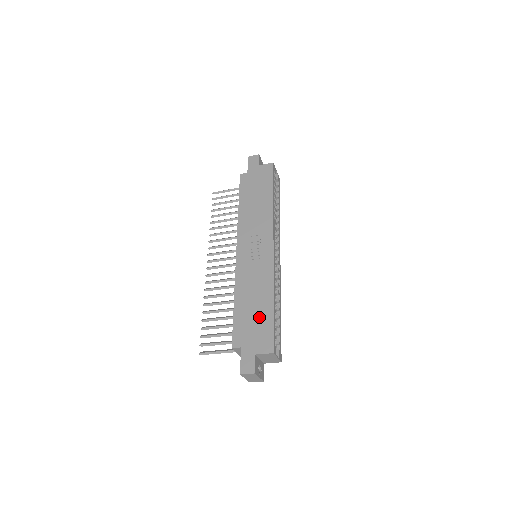
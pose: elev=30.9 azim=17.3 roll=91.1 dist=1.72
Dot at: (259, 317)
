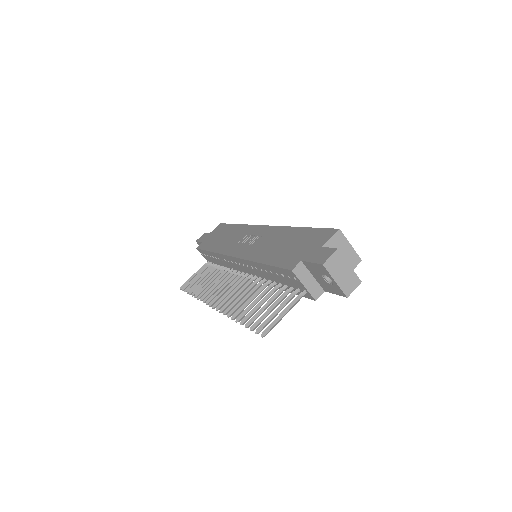
Dot at: (297, 240)
